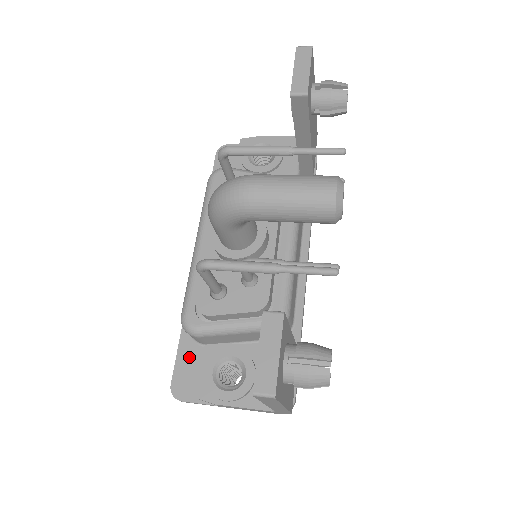
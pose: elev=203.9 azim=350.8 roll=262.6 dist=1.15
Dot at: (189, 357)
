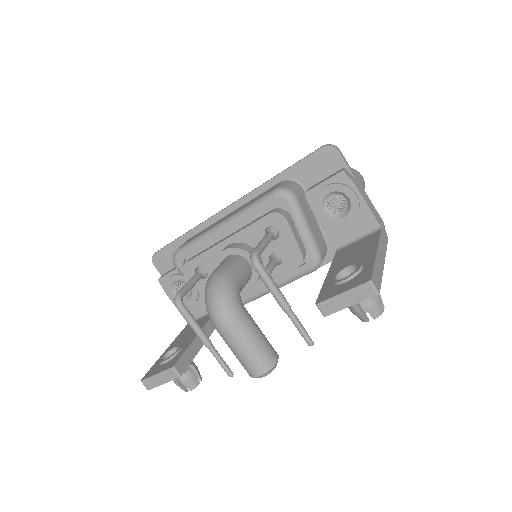
Dot at: occluded
